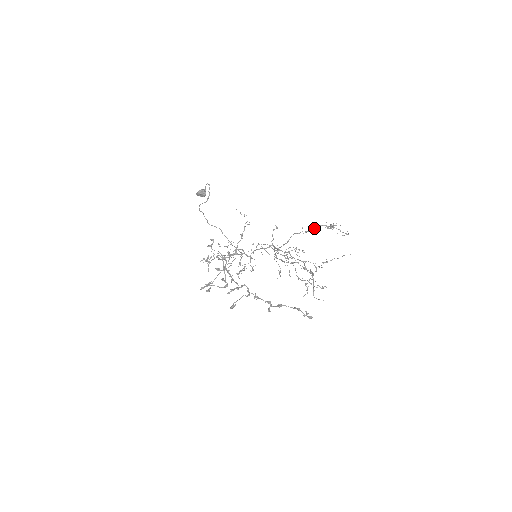
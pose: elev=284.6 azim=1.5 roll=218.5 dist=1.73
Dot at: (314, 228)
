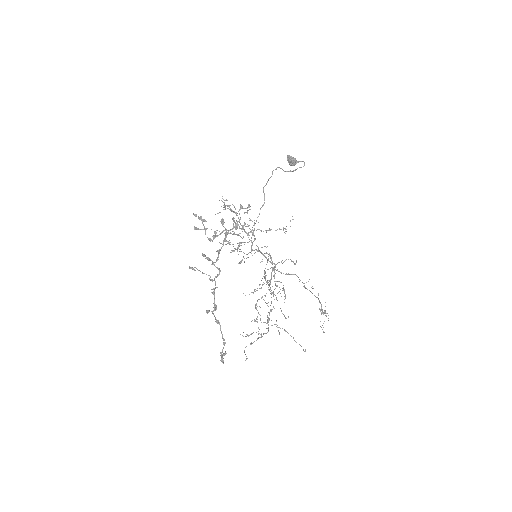
Dot at: occluded
